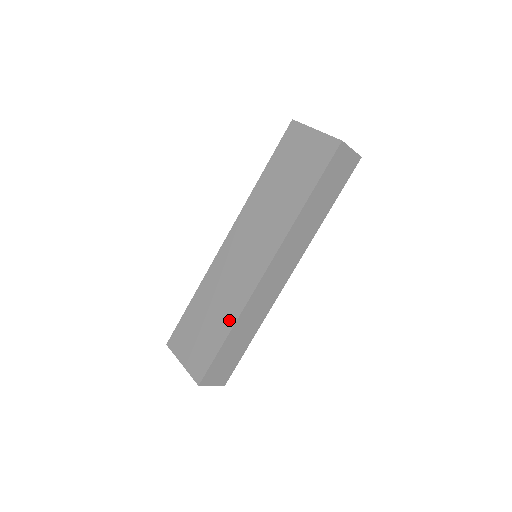
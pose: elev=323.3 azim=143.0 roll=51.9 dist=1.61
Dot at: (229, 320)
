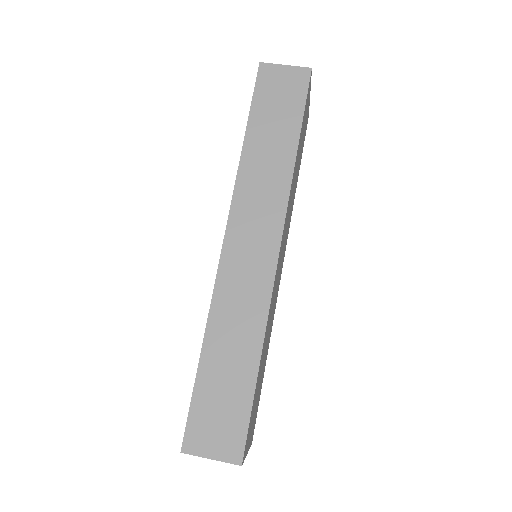
Dot at: occluded
